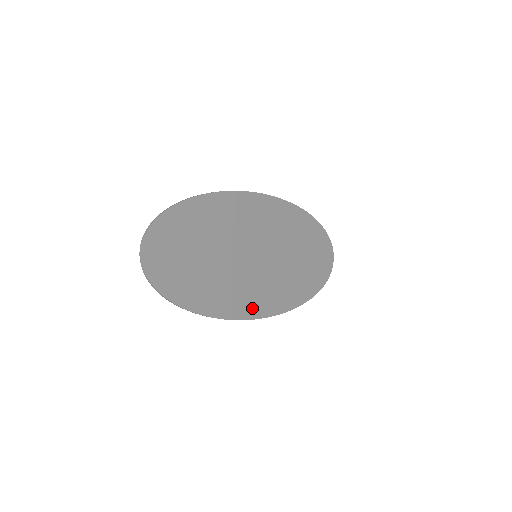
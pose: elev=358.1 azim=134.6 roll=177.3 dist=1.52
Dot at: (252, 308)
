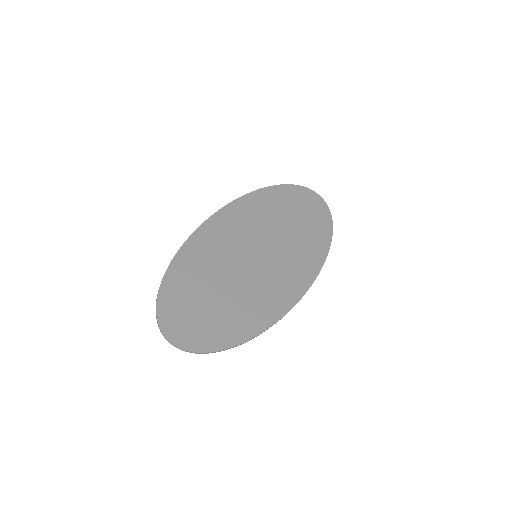
Dot at: (293, 291)
